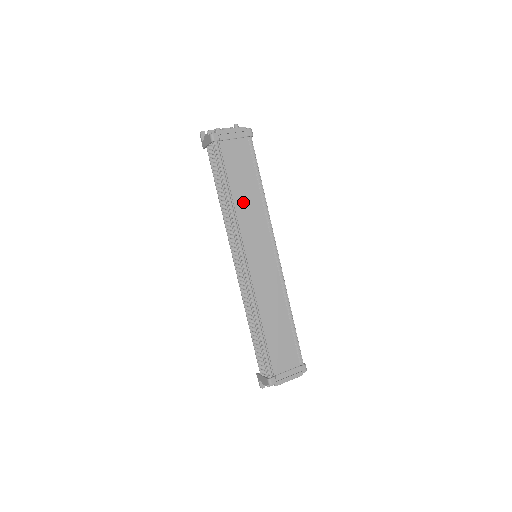
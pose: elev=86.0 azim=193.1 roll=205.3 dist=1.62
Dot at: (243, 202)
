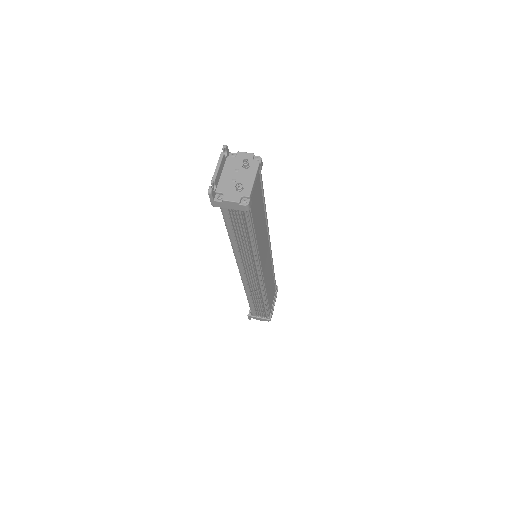
Dot at: (260, 233)
